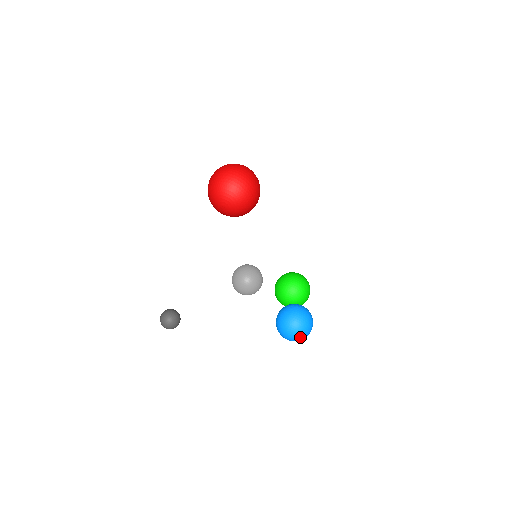
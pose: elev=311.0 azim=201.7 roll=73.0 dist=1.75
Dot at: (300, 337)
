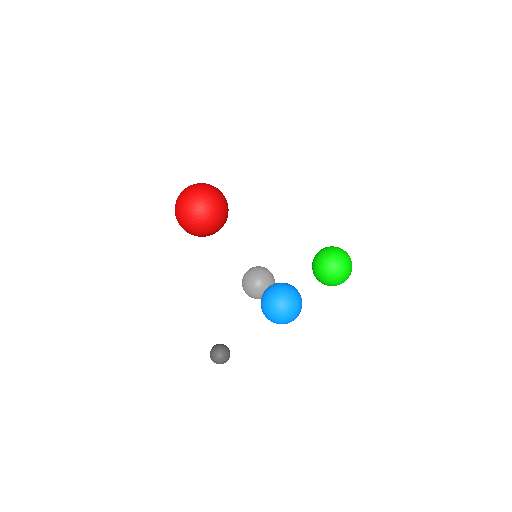
Dot at: (287, 316)
